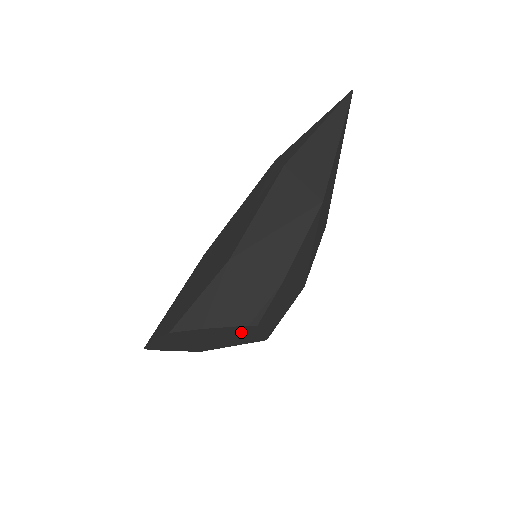
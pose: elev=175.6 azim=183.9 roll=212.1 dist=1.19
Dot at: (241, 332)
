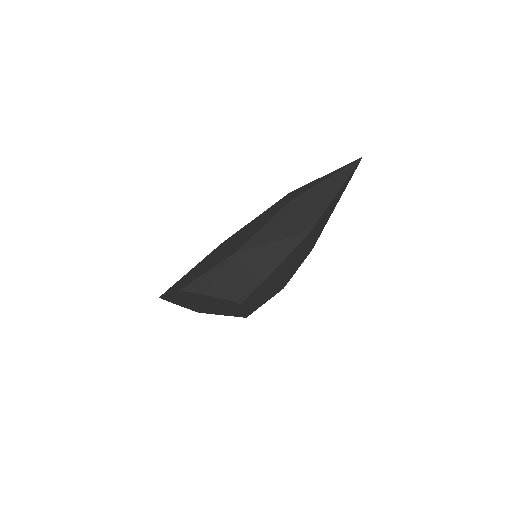
Dot at: (229, 305)
